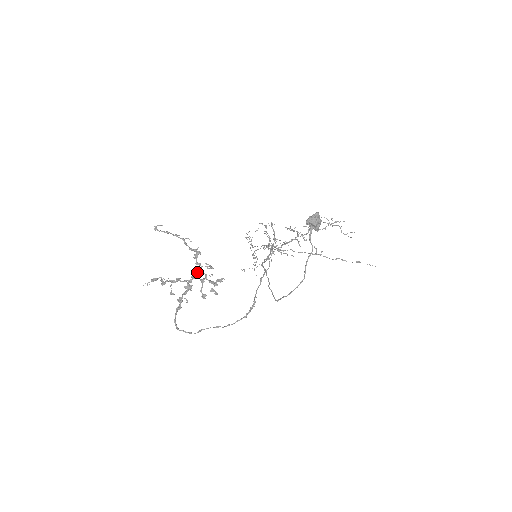
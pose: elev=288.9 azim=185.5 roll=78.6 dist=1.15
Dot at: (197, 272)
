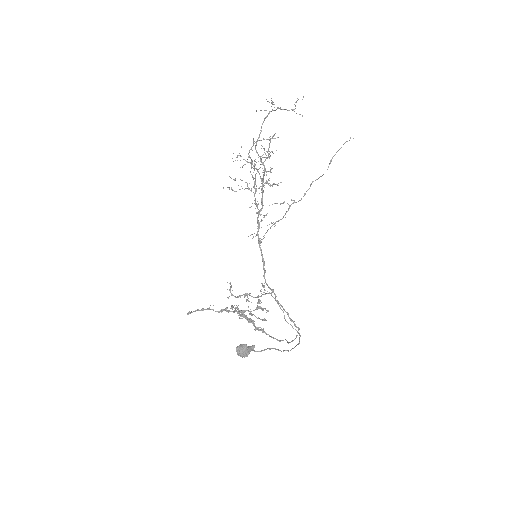
Dot at: occluded
